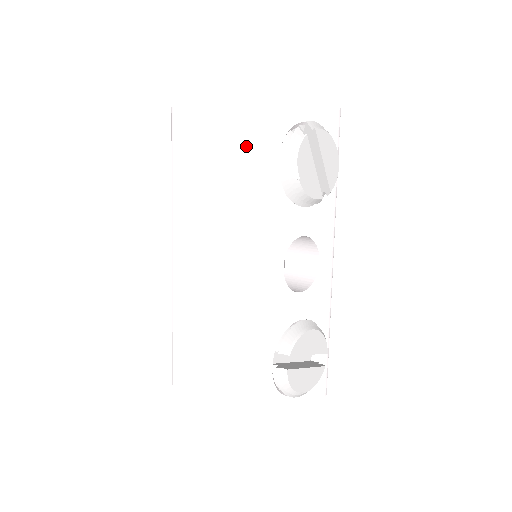
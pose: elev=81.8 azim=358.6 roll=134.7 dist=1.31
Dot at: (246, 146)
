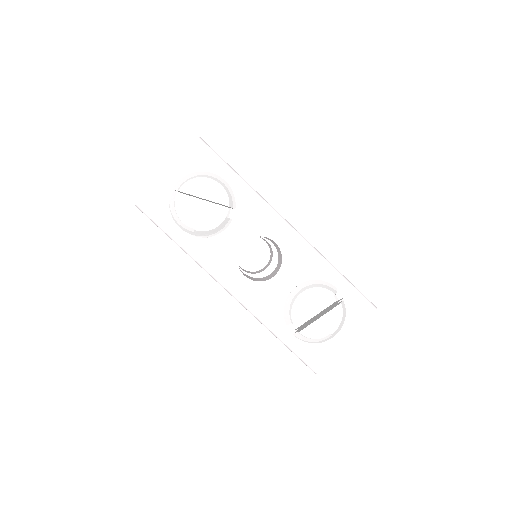
Dot at: occluded
